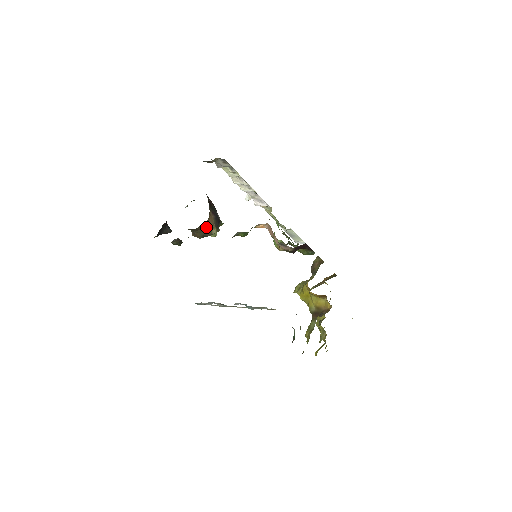
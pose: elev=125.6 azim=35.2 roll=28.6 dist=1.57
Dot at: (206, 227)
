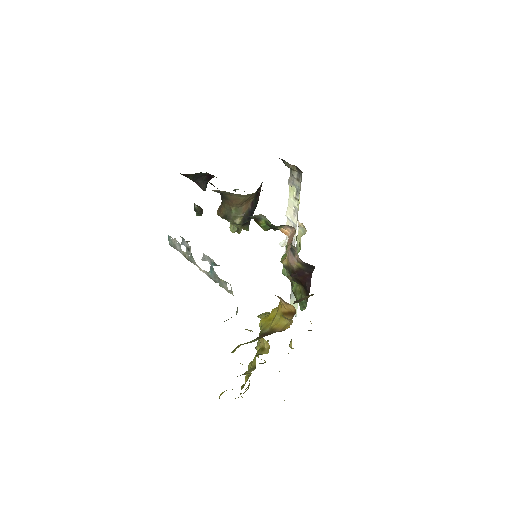
Dot at: (236, 209)
